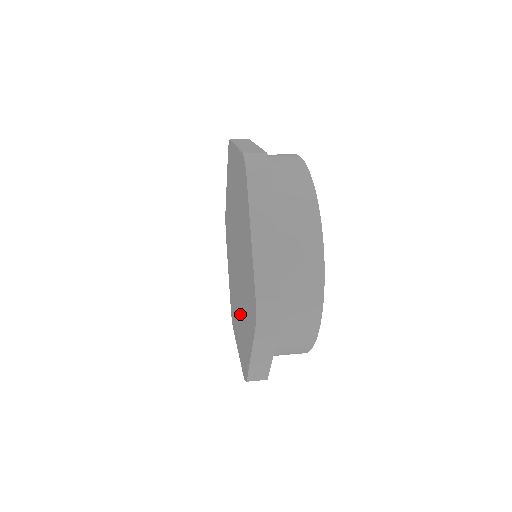
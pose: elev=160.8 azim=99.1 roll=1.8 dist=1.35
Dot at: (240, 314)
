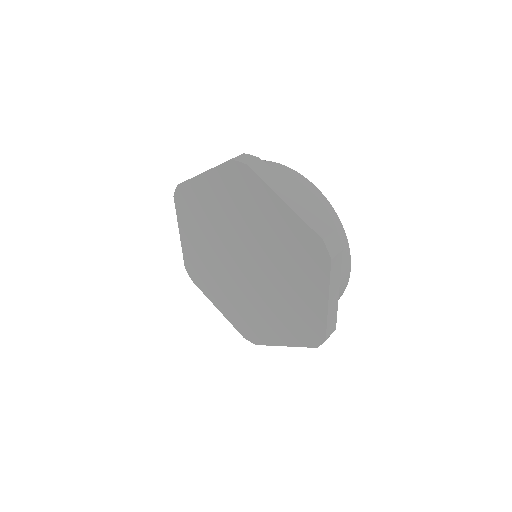
Dot at: (278, 302)
